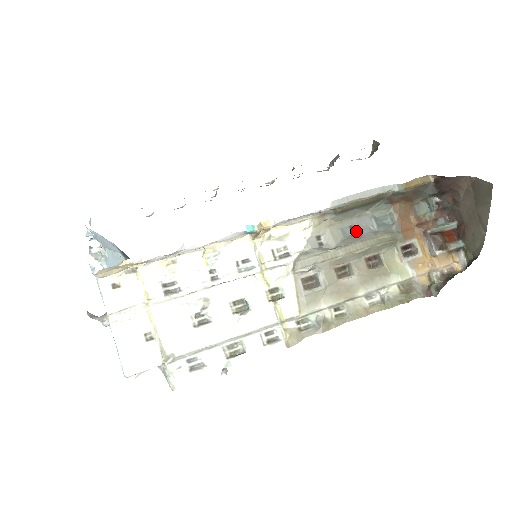
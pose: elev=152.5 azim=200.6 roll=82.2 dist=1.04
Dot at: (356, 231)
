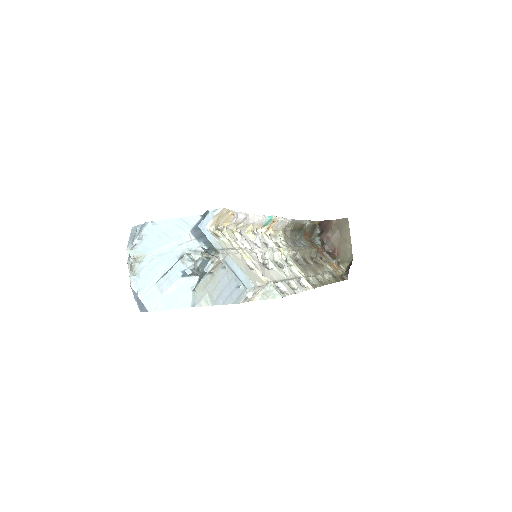
Dot at: (298, 245)
